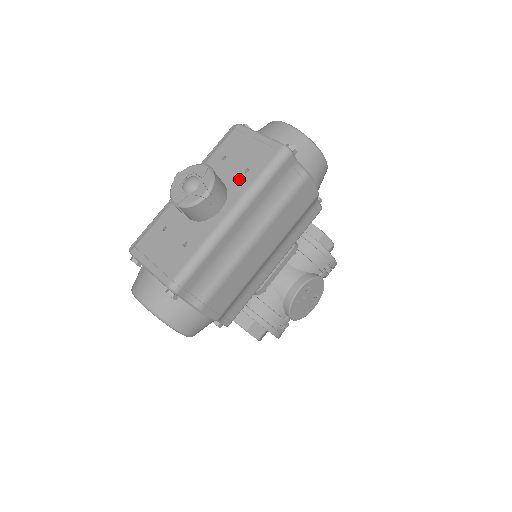
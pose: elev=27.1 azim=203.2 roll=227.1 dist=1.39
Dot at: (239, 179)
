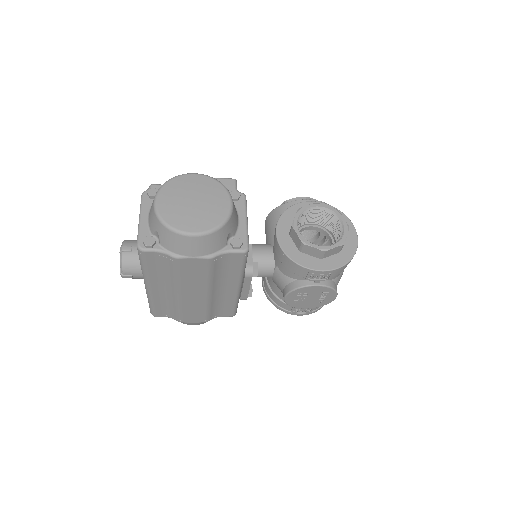
Dot at: occluded
